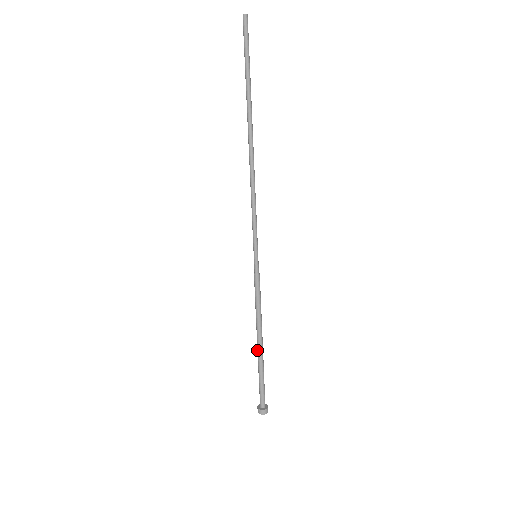
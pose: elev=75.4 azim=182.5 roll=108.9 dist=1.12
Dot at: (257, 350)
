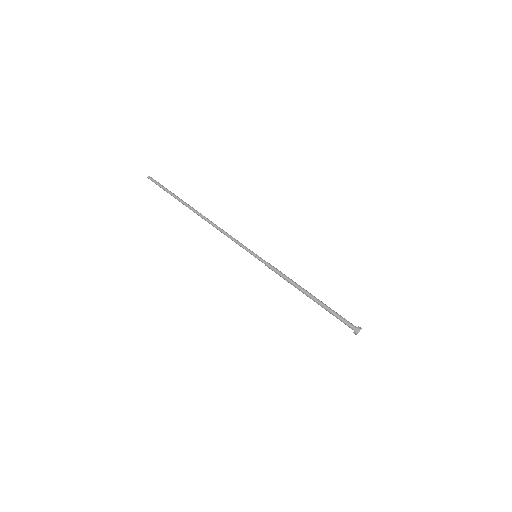
Dot at: occluded
